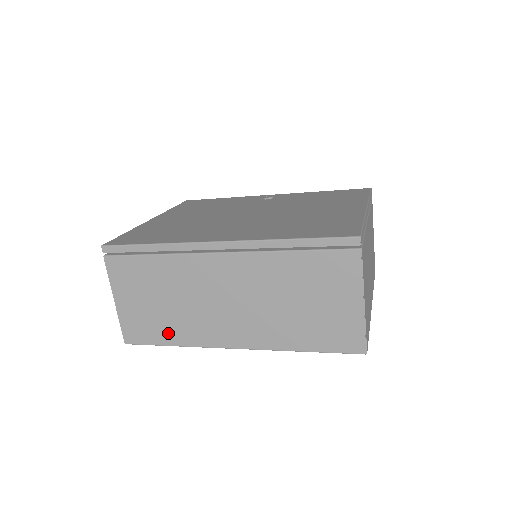
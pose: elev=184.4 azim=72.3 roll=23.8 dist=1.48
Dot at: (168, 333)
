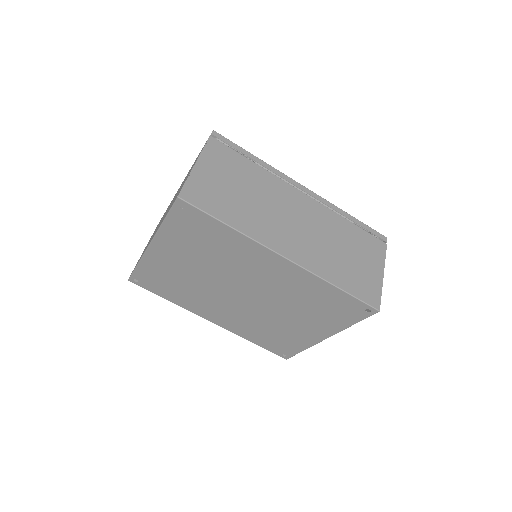
Dot at: (231, 214)
